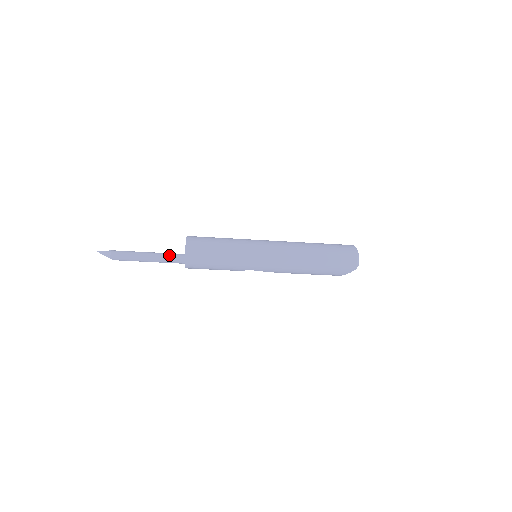
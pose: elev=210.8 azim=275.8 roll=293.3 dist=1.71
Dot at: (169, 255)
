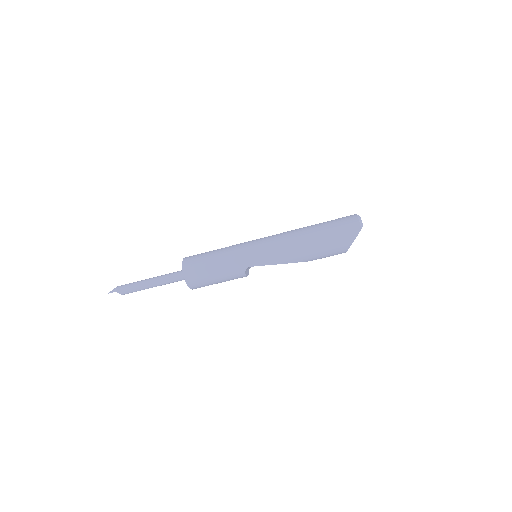
Dot at: (168, 274)
